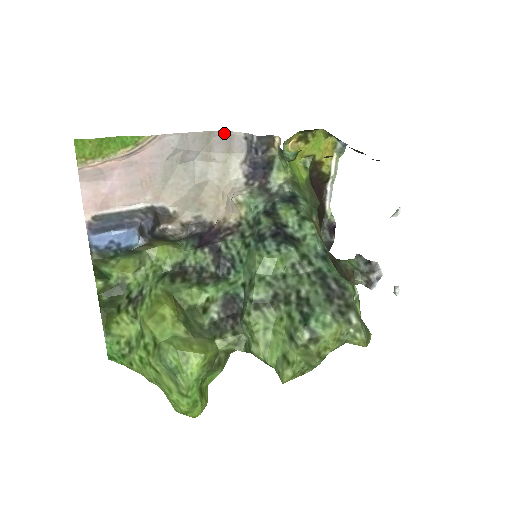
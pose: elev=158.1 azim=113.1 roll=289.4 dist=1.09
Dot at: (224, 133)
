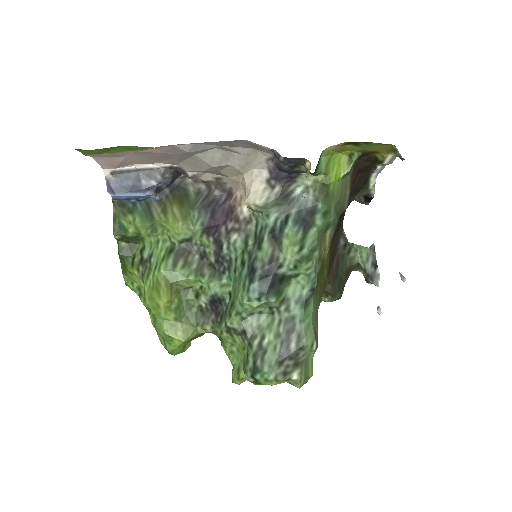
Dot at: (248, 141)
